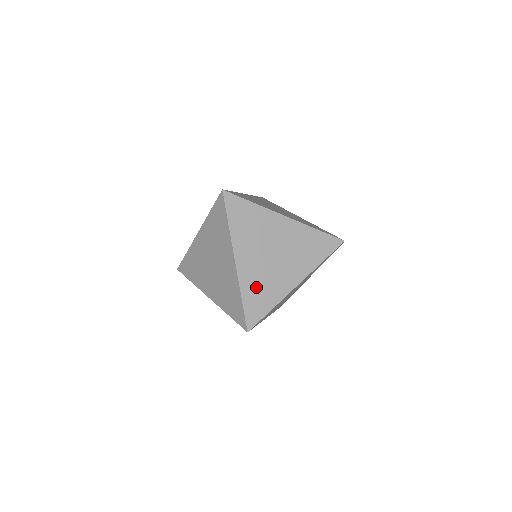
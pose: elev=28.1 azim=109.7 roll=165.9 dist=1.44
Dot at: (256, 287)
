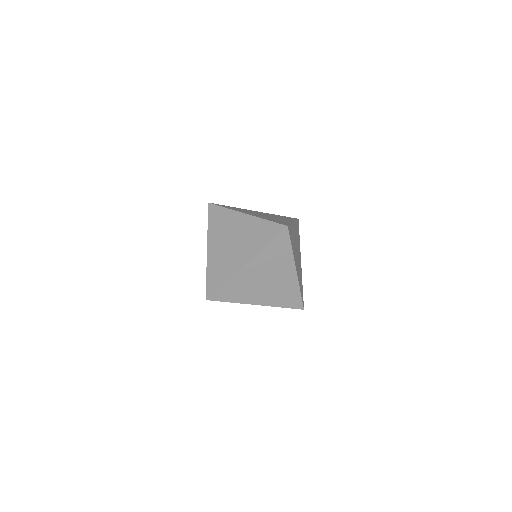
Dot at: (217, 267)
